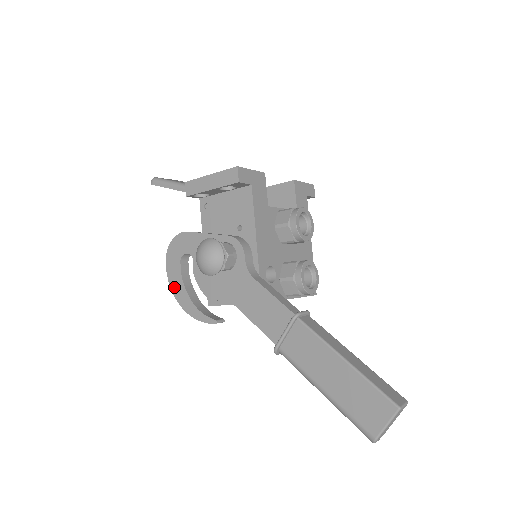
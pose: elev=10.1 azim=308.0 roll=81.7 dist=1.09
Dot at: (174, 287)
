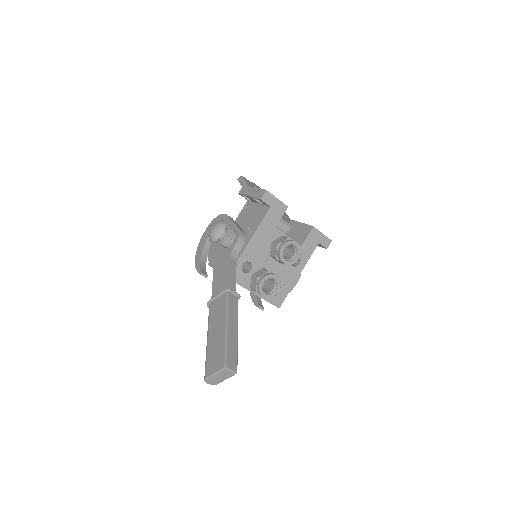
Dot at: (201, 243)
